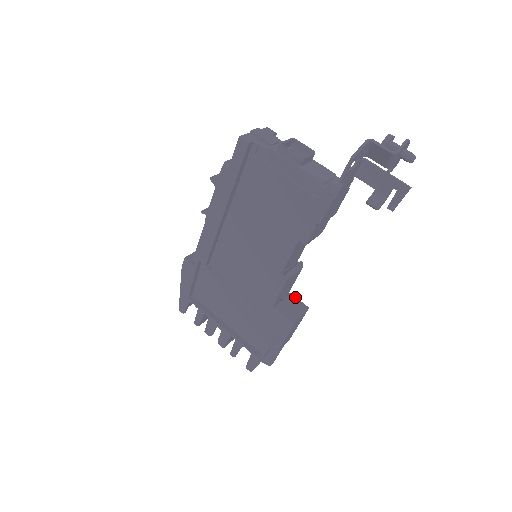
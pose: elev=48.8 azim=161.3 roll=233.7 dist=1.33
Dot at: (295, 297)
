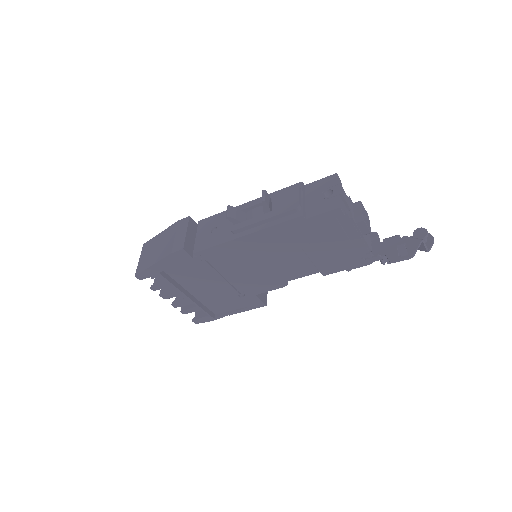
Dot at: occluded
